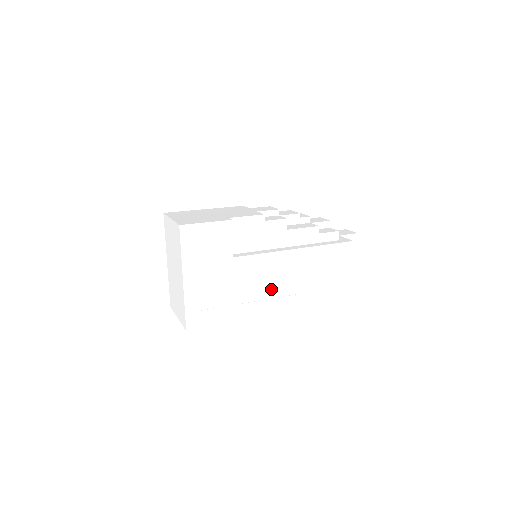
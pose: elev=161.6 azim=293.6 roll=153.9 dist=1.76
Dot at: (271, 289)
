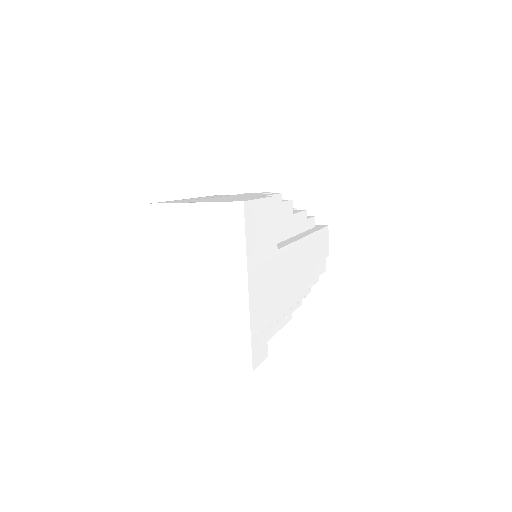
Dot at: (297, 290)
